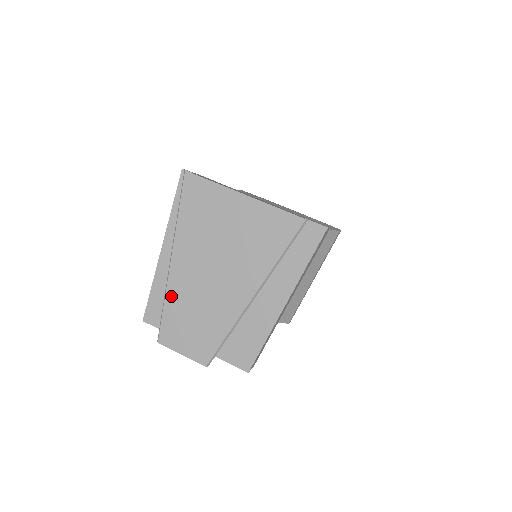
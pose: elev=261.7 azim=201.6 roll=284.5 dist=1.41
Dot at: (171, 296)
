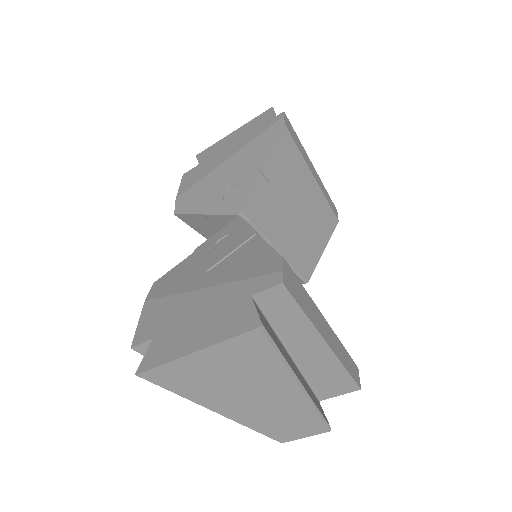
Dot at: (250, 425)
